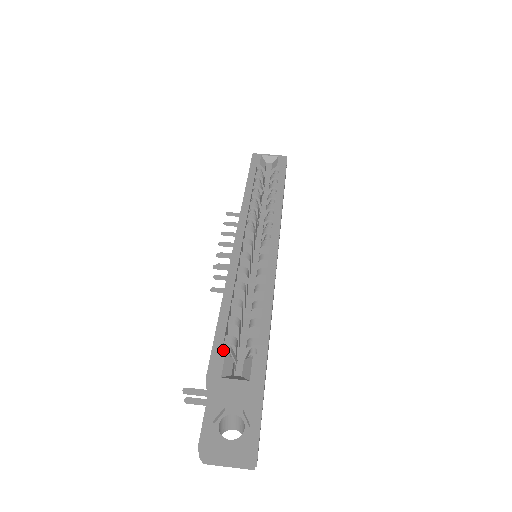
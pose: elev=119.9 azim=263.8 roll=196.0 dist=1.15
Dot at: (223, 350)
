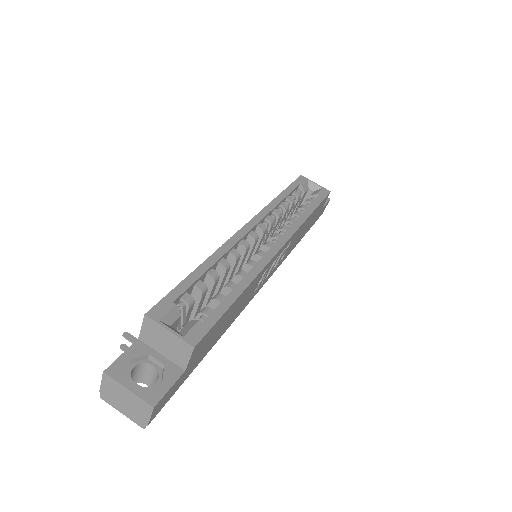
Dot at: (176, 304)
